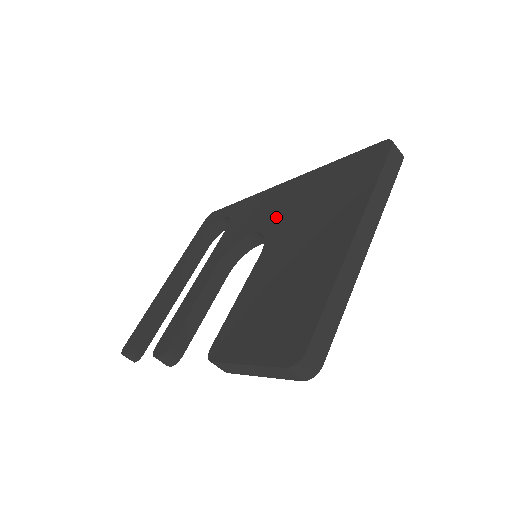
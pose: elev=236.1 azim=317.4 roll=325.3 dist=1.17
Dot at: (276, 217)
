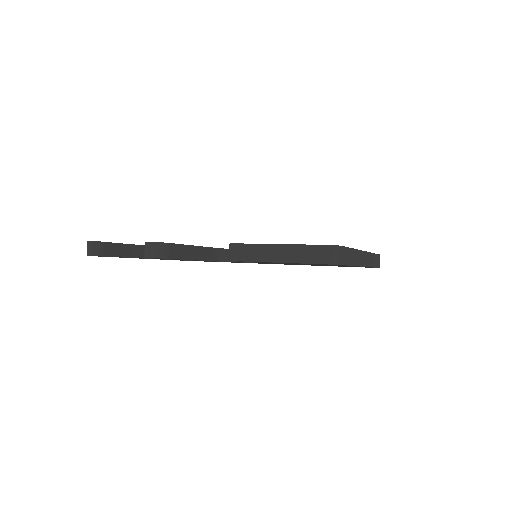
Dot at: occluded
